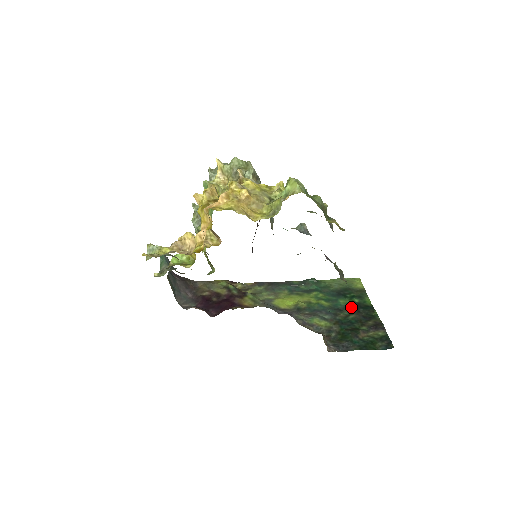
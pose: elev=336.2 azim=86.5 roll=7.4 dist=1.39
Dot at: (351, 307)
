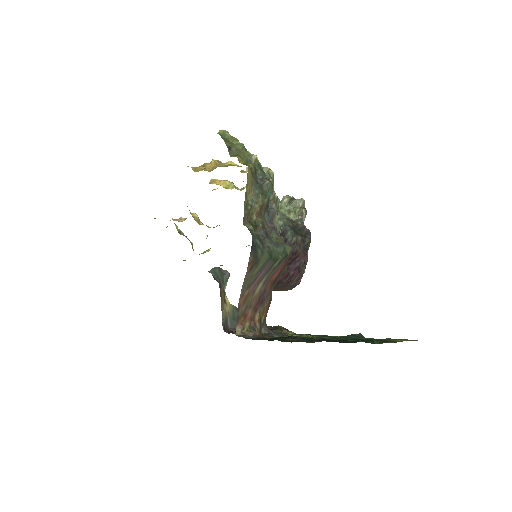
Dot at: occluded
